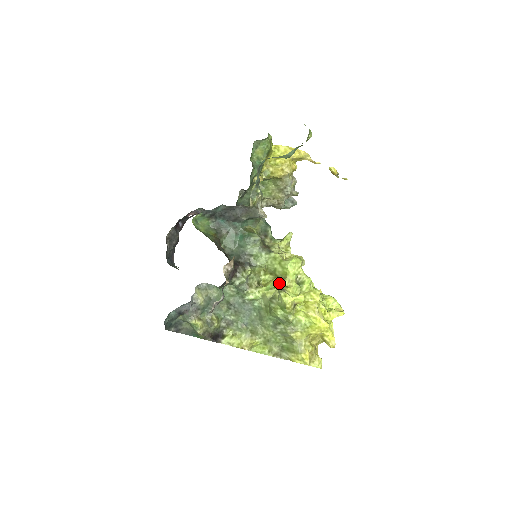
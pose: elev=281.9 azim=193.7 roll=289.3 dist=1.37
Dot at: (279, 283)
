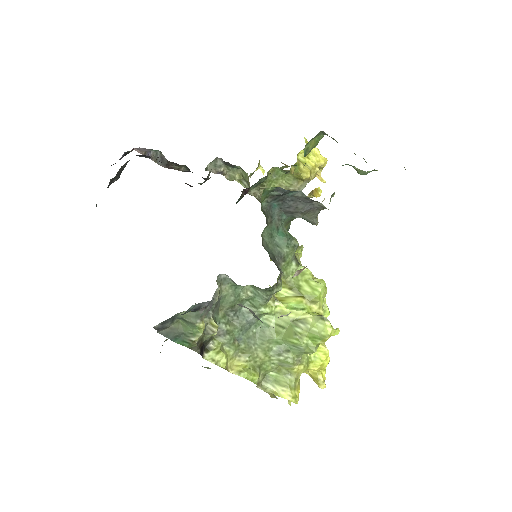
Dot at: (308, 305)
